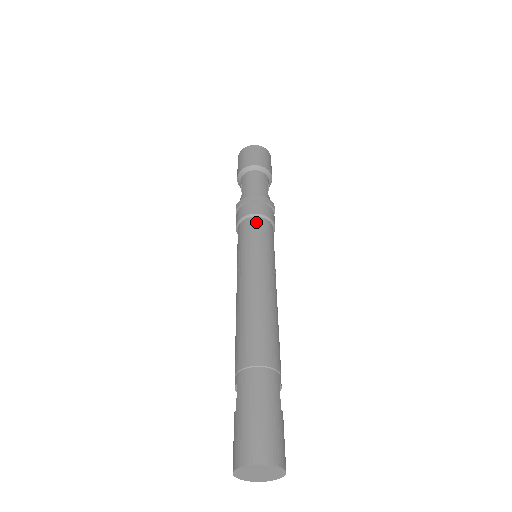
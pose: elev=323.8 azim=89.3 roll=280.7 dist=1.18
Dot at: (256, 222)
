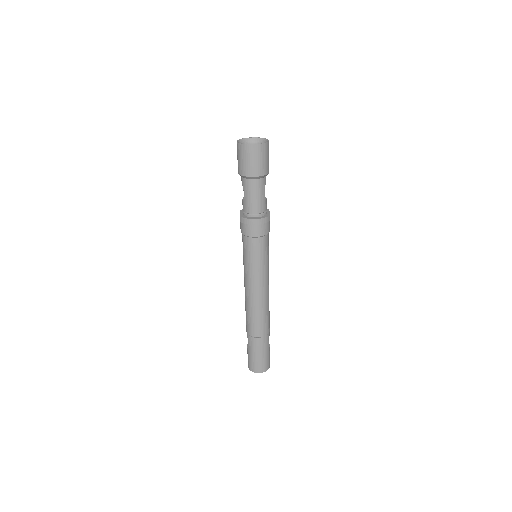
Dot at: (256, 243)
